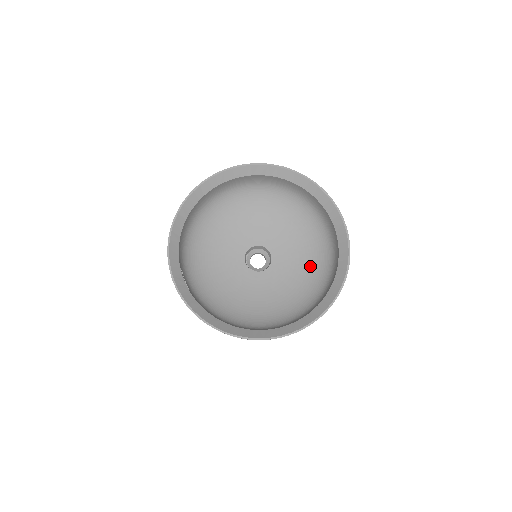
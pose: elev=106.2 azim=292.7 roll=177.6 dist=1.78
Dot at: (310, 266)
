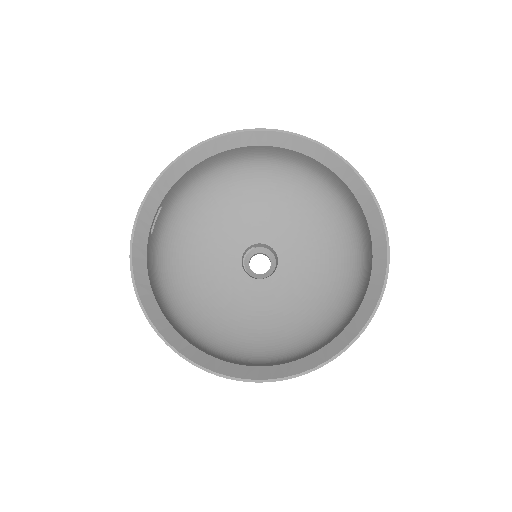
Dot at: (307, 315)
